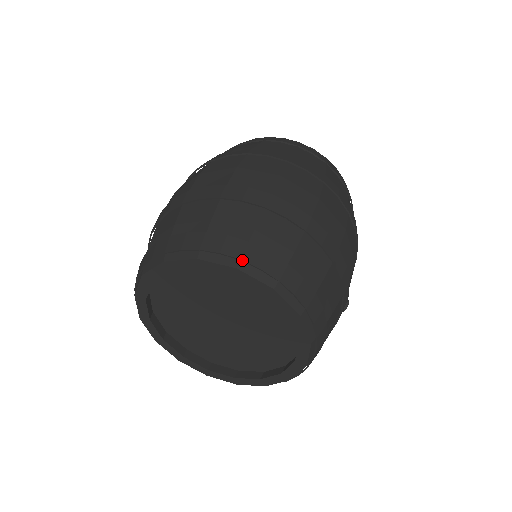
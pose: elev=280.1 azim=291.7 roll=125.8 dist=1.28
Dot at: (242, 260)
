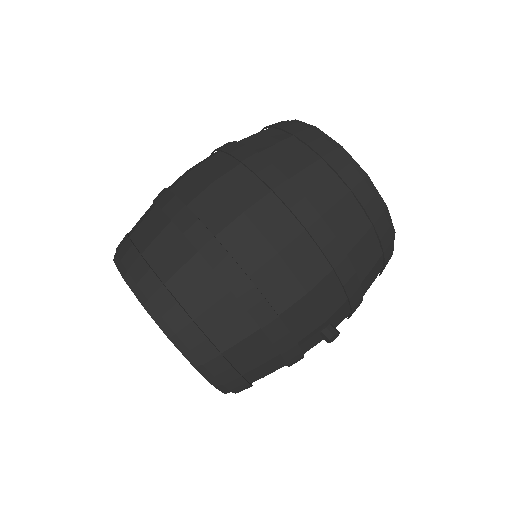
Dot at: (128, 271)
